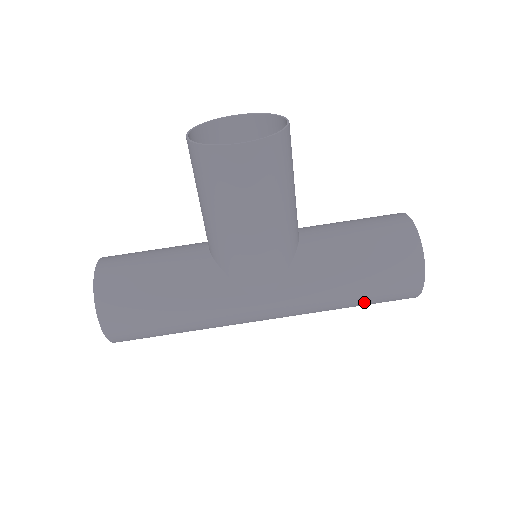
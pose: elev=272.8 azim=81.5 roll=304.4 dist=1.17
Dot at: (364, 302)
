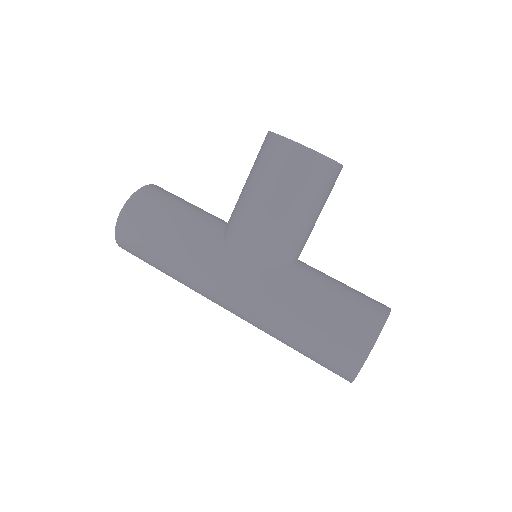
Dot at: (307, 345)
